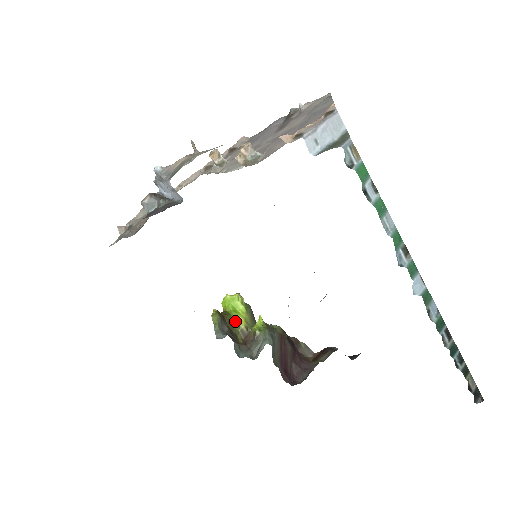
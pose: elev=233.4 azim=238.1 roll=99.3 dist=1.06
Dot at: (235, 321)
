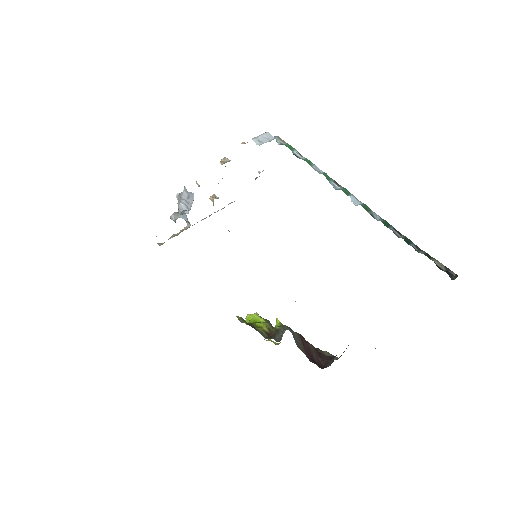
Dot at: (258, 326)
